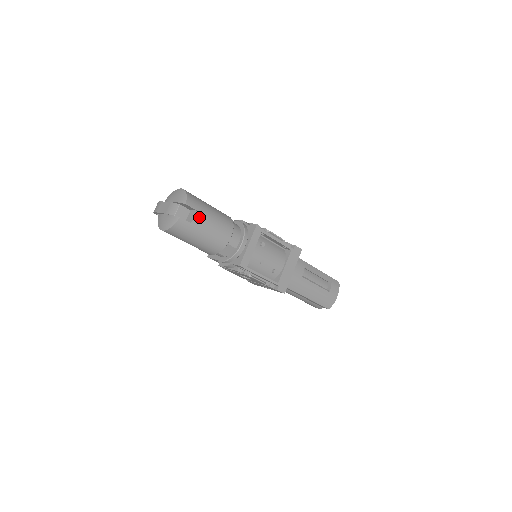
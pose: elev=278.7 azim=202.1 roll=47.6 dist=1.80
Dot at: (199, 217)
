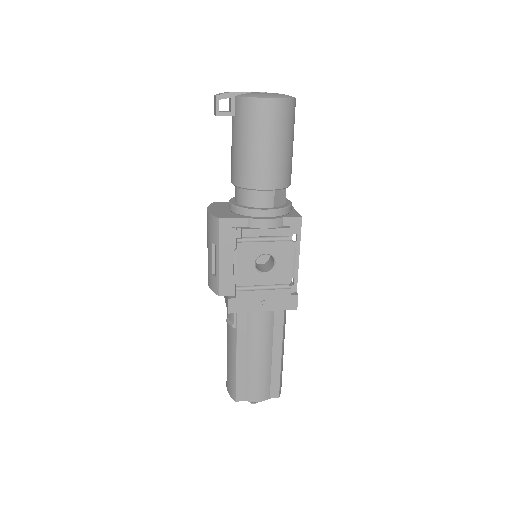
Dot at: occluded
